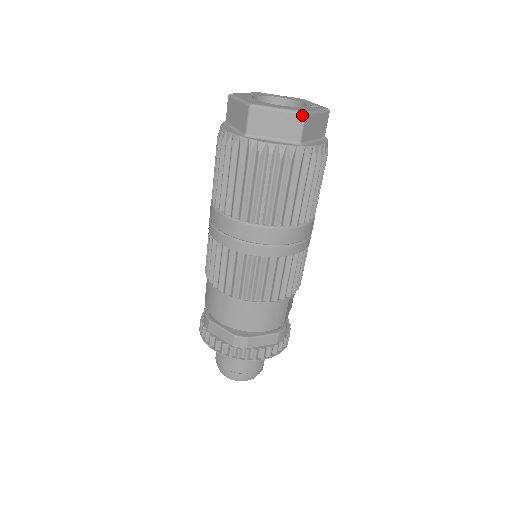
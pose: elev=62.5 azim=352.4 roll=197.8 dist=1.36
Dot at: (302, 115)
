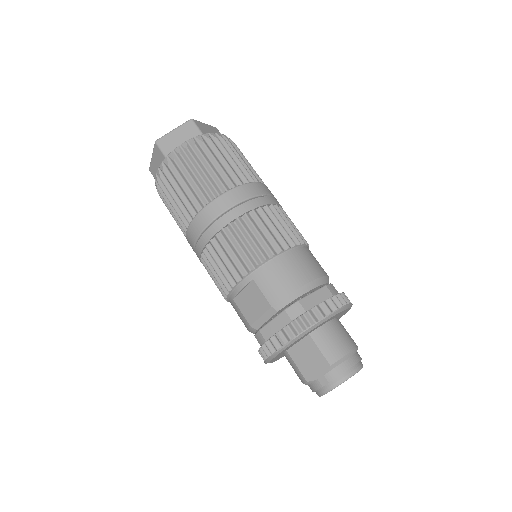
Dot at: (216, 128)
